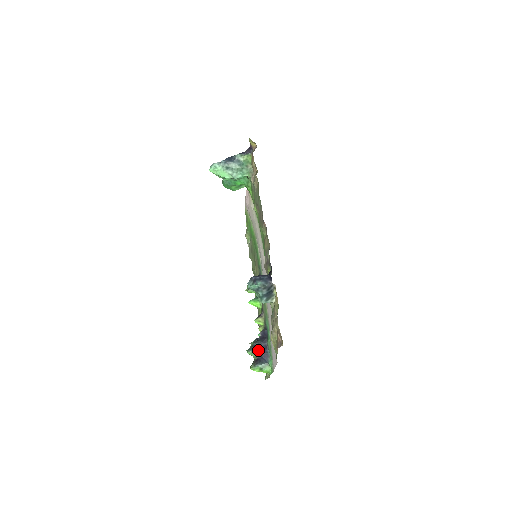
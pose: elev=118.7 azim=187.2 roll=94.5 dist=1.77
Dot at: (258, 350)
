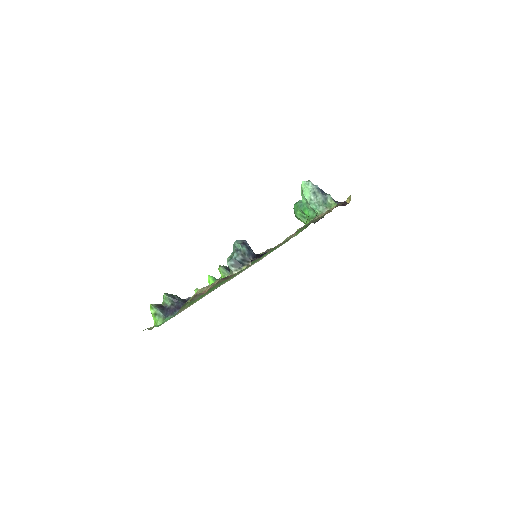
Dot at: (172, 302)
